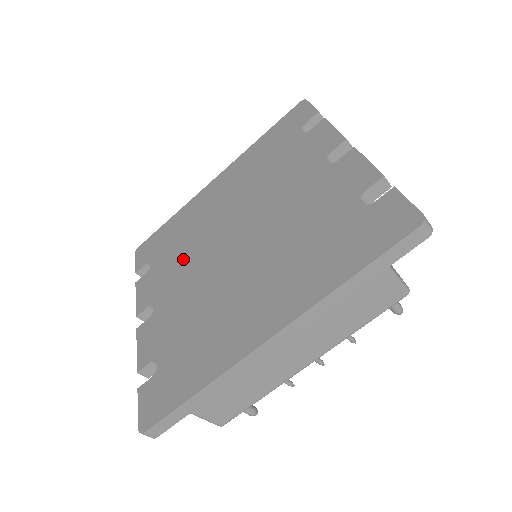
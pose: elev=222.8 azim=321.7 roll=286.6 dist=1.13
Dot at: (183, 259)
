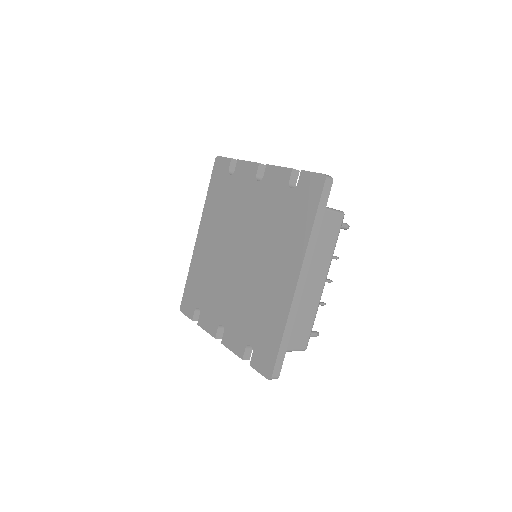
Dot at: (217, 288)
